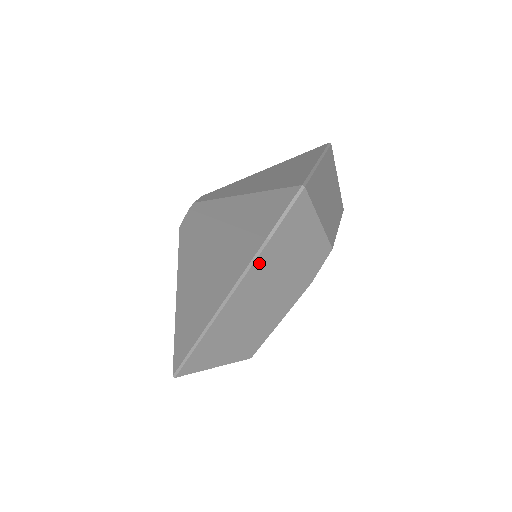
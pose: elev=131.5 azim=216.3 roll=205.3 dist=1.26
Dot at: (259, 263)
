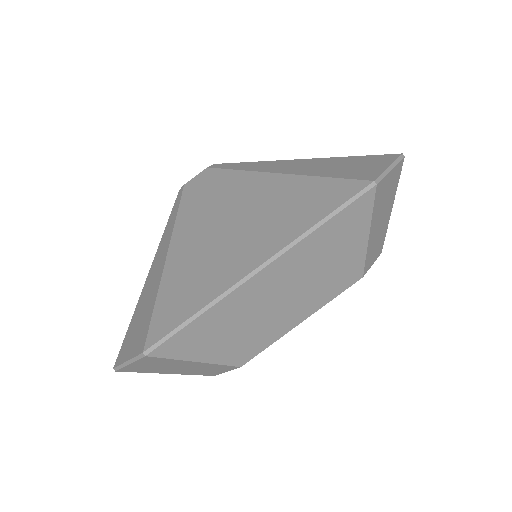
Dot at: occluded
